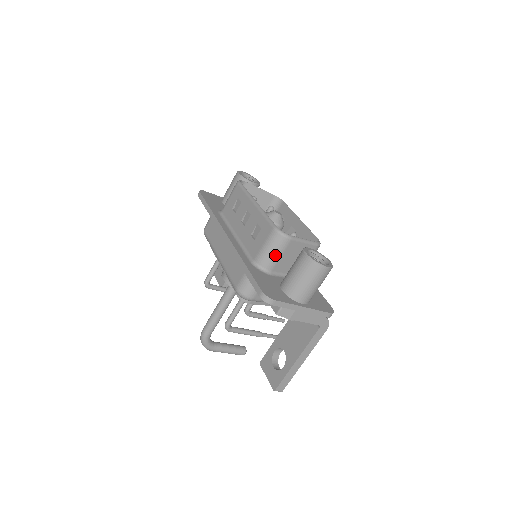
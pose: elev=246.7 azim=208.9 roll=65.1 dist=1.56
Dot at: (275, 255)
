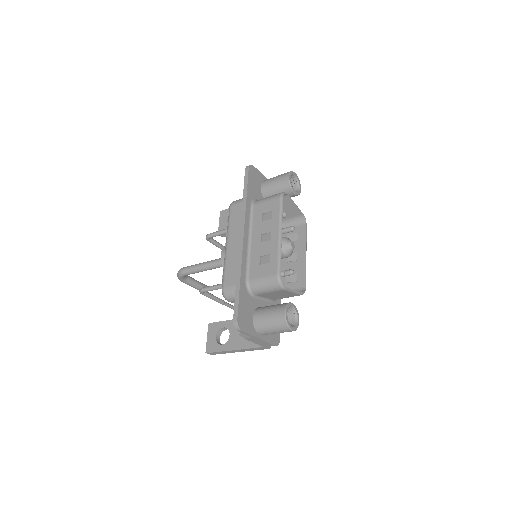
Dot at: (265, 290)
